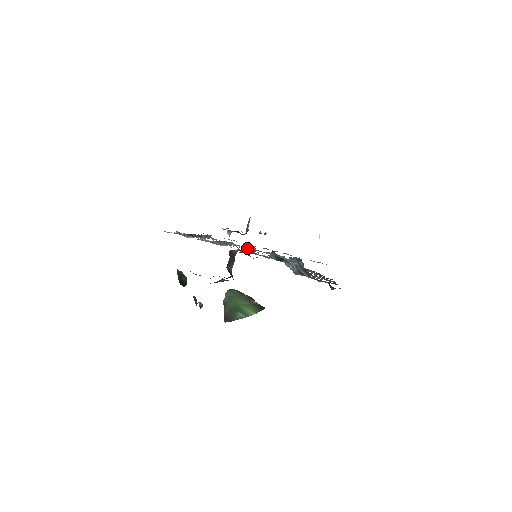
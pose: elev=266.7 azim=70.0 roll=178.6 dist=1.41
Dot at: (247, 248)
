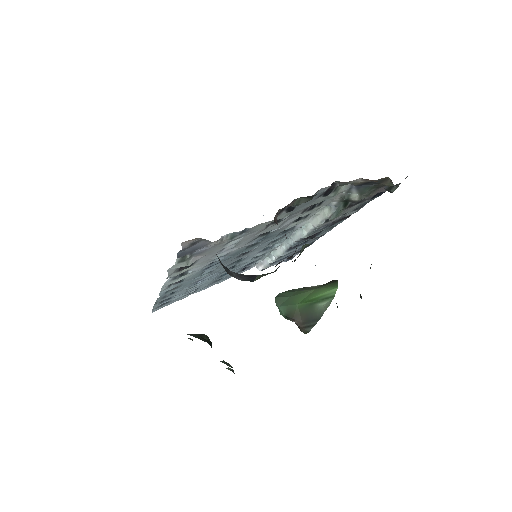
Dot at: (231, 265)
